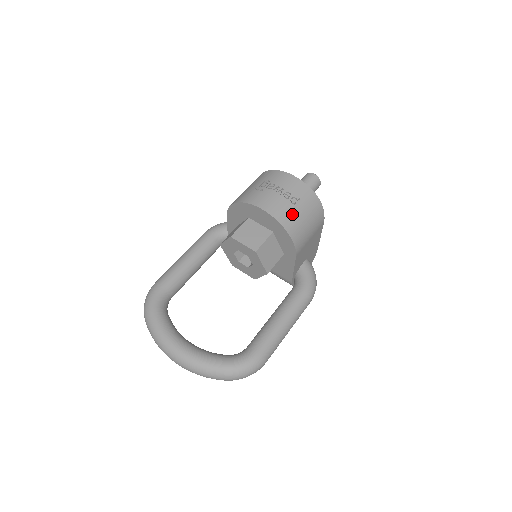
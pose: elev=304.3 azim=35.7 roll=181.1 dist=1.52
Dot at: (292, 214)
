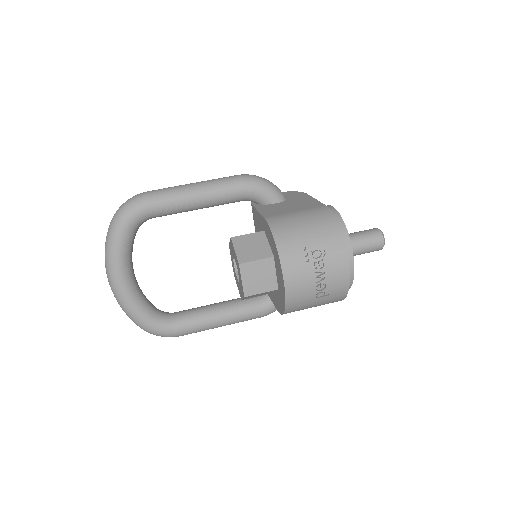
Dot at: (306, 303)
